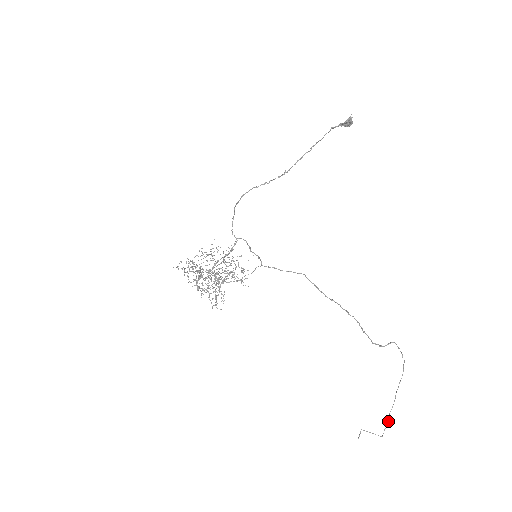
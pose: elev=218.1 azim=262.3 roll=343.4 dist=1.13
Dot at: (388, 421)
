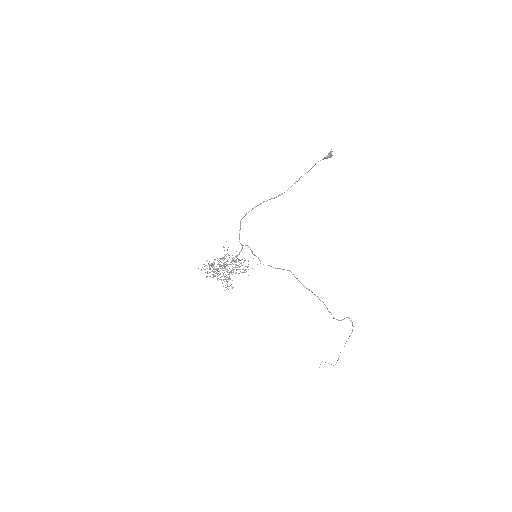
Dot at: (339, 356)
